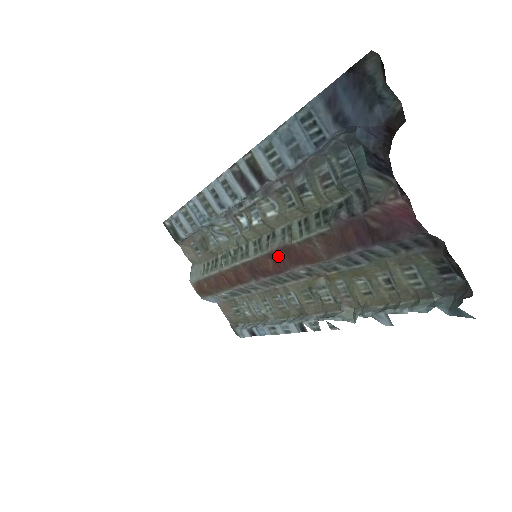
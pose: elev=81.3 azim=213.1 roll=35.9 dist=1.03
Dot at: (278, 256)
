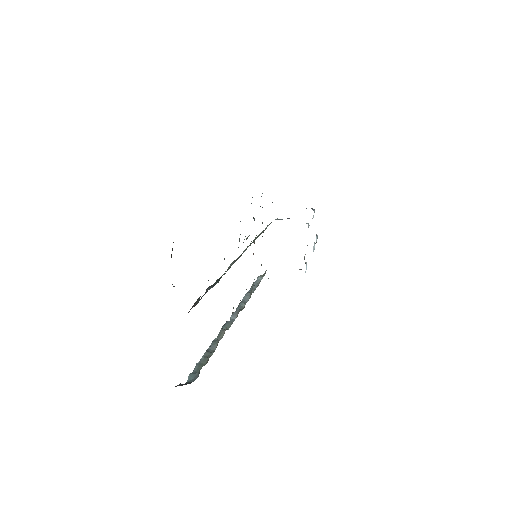
Dot at: occluded
